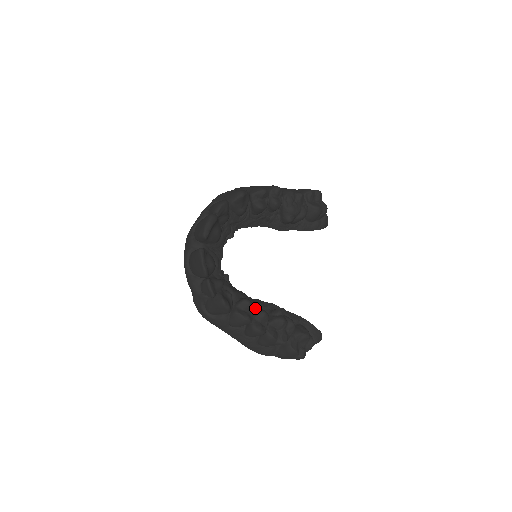
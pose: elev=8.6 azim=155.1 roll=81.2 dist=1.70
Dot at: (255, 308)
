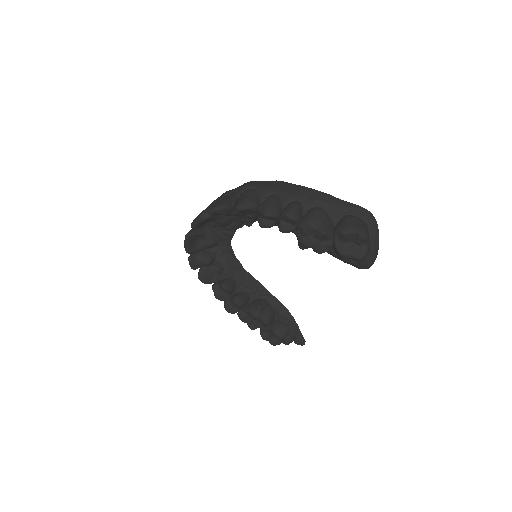
Dot at: (243, 290)
